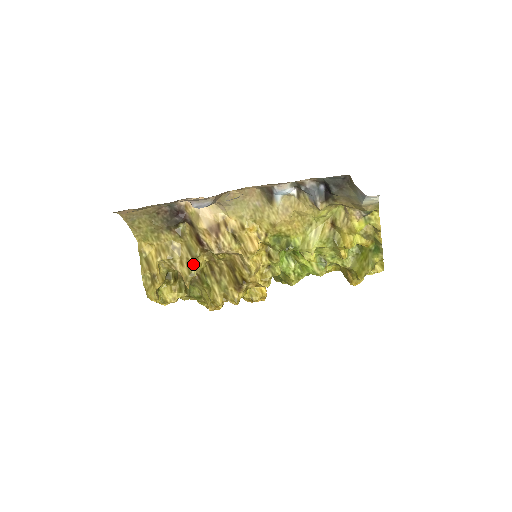
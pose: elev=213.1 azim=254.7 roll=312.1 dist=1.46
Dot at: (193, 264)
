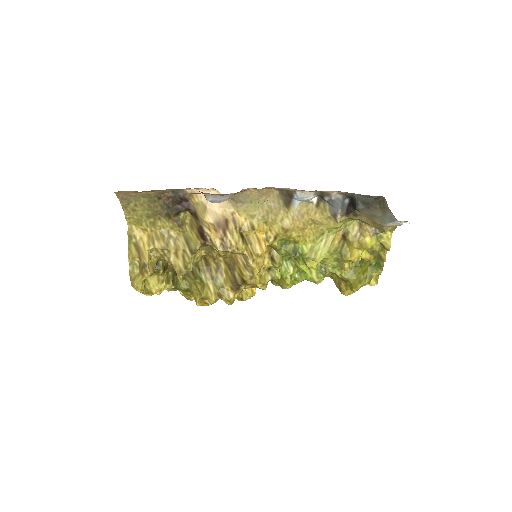
Dot at: (190, 258)
